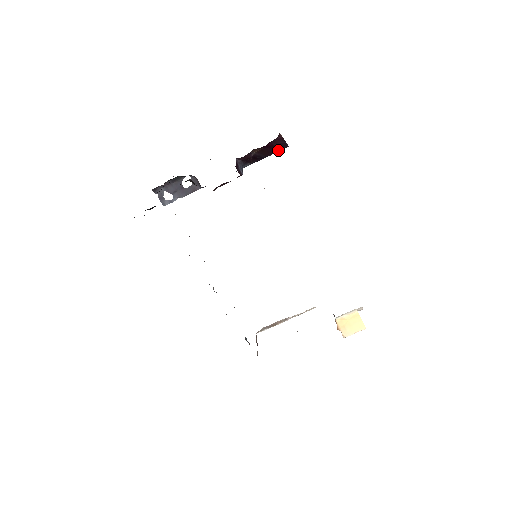
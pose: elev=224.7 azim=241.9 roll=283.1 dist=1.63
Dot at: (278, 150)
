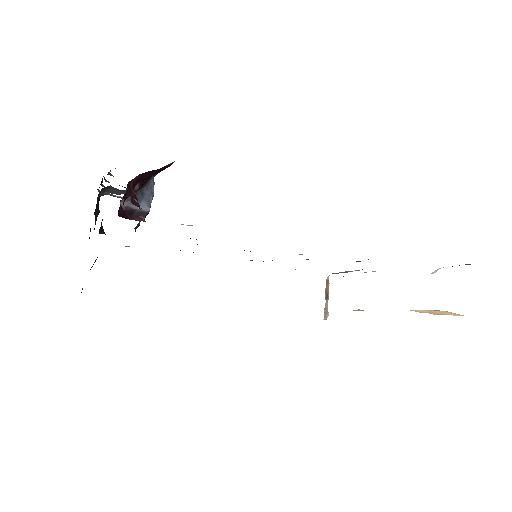
Dot at: (166, 167)
